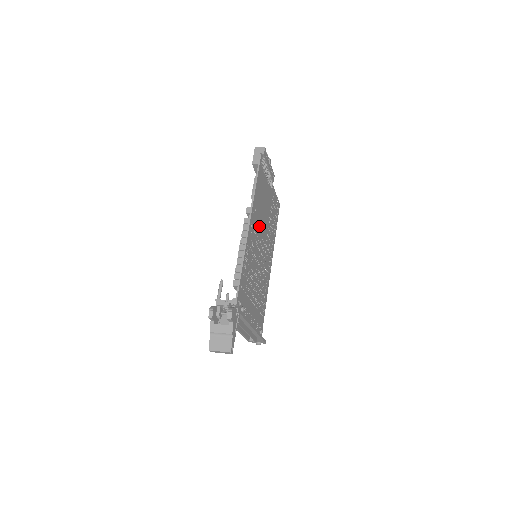
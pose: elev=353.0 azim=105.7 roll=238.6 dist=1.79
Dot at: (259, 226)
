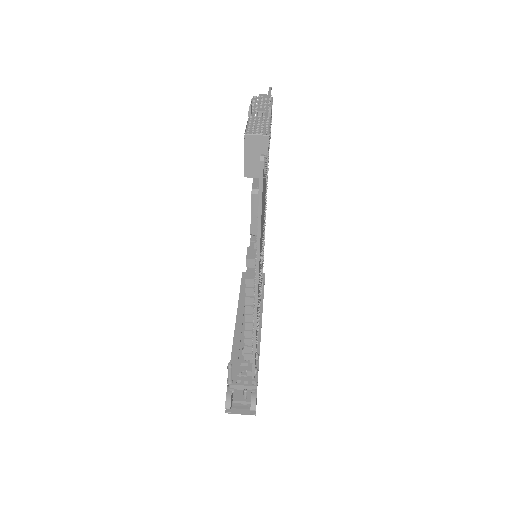
Dot at: occluded
